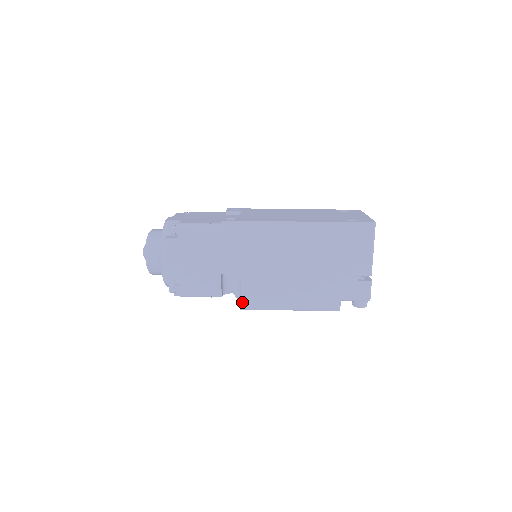
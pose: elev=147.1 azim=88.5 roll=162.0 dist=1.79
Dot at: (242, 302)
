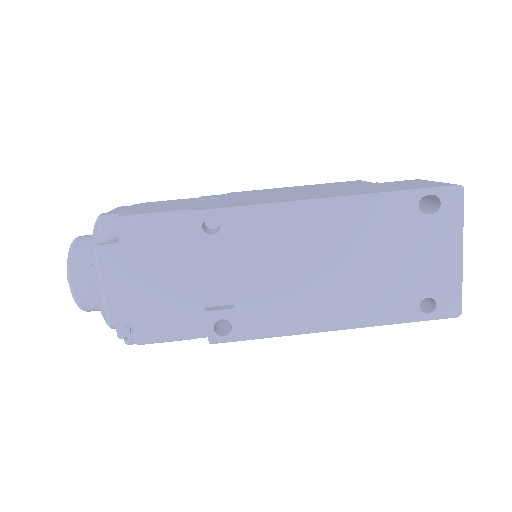
Dot at: occluded
